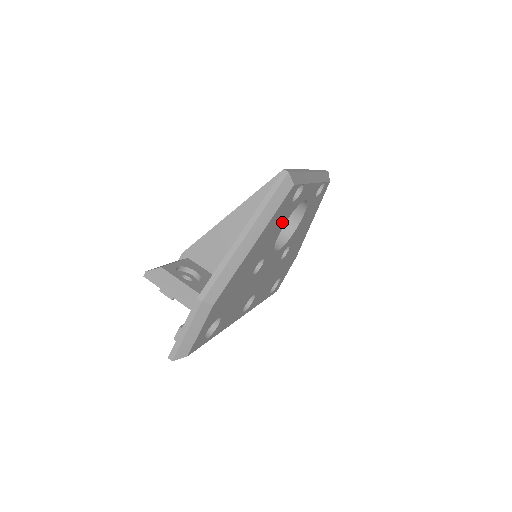
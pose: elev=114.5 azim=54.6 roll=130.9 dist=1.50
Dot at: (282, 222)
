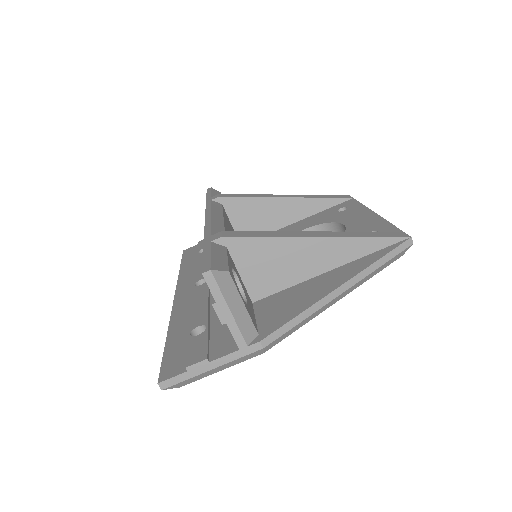
Dot at: occluded
